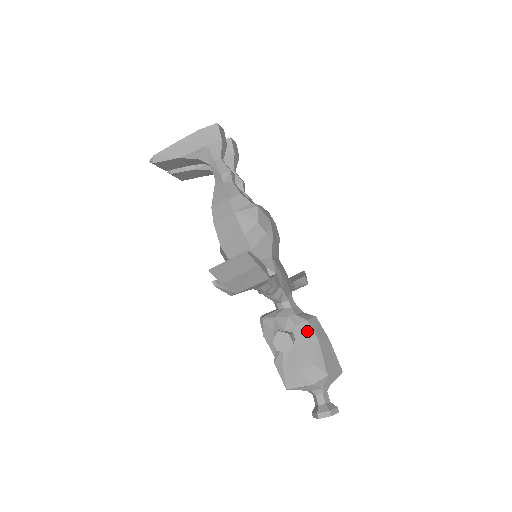
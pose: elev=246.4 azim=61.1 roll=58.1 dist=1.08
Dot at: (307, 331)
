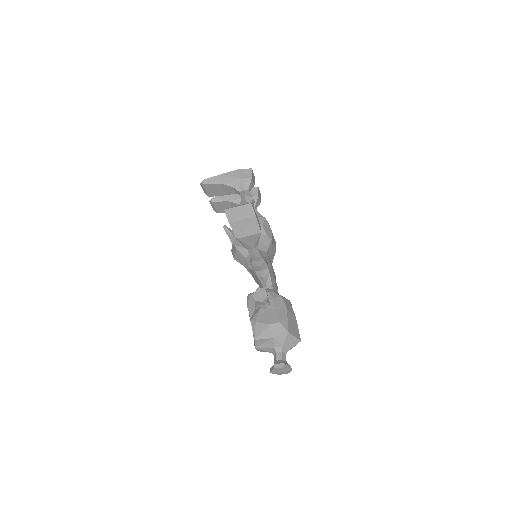
Dot at: (280, 302)
